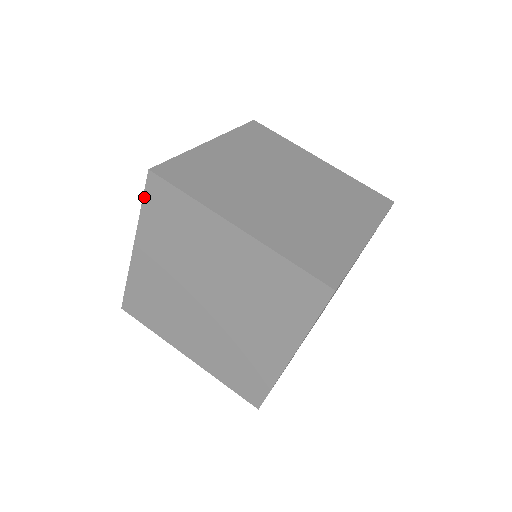
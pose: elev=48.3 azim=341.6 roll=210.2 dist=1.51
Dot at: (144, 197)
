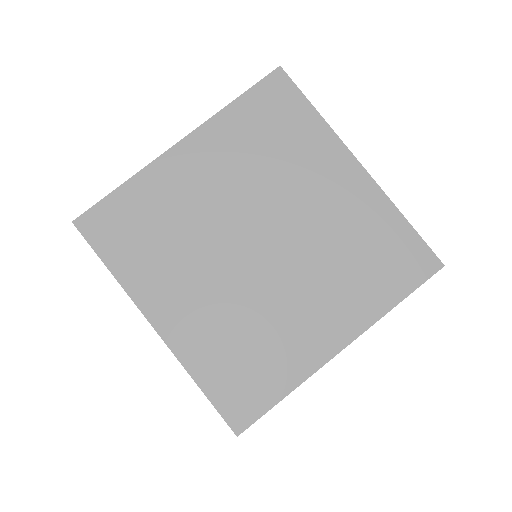
Dot at: occluded
